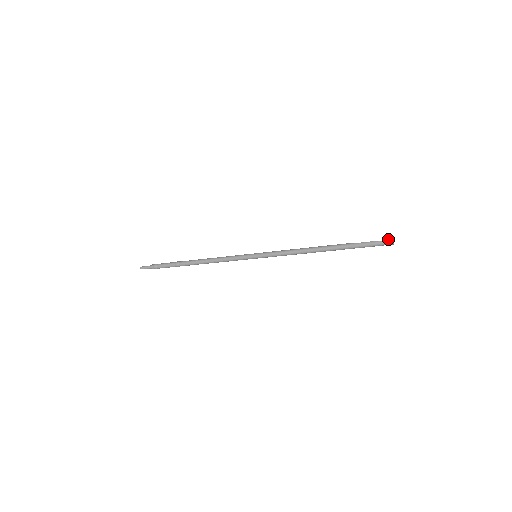
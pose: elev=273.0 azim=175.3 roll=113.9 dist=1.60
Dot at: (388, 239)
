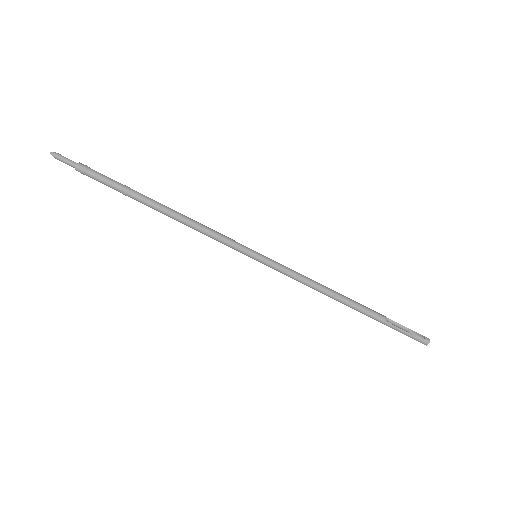
Dot at: (425, 340)
